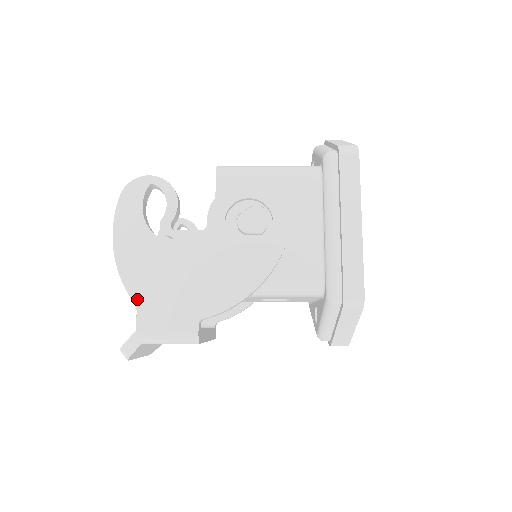
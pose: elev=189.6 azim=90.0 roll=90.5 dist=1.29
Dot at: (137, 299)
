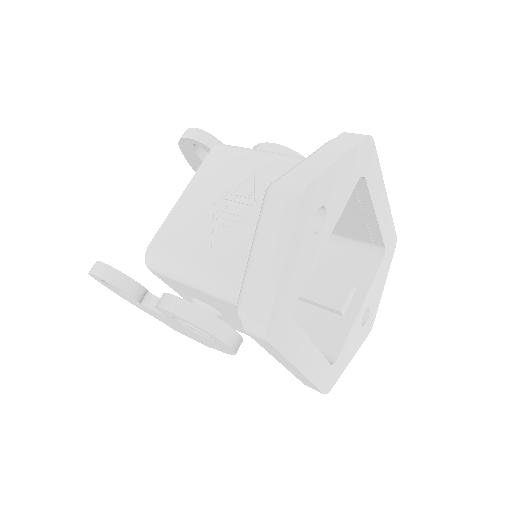
Dot at: occluded
